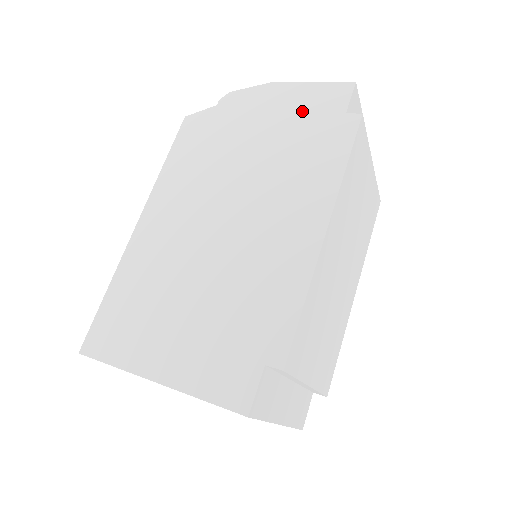
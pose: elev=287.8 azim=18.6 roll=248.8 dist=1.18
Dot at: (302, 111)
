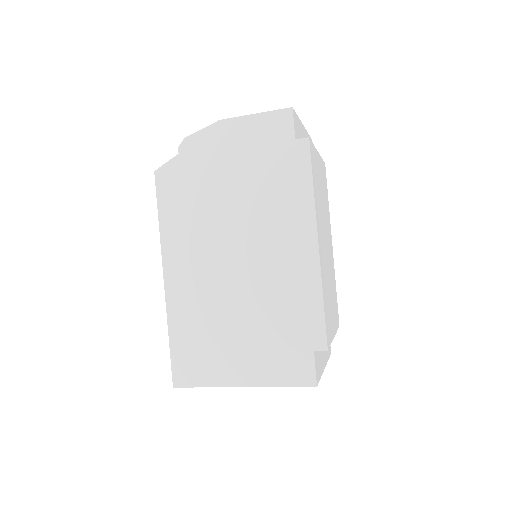
Dot at: (258, 145)
